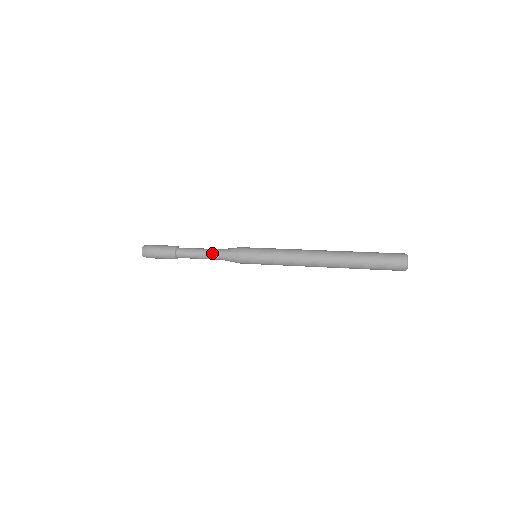
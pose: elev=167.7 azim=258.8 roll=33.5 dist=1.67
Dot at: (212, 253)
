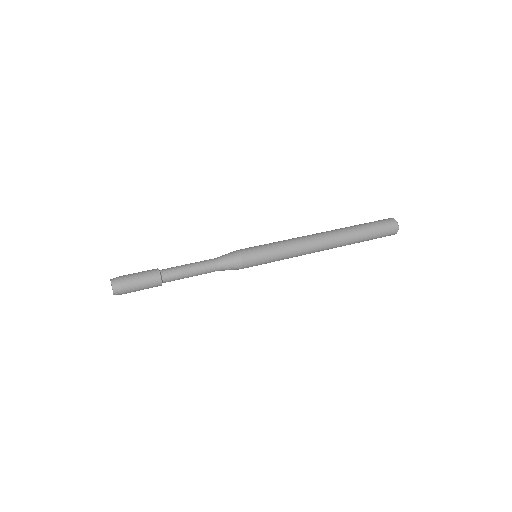
Dot at: (206, 261)
